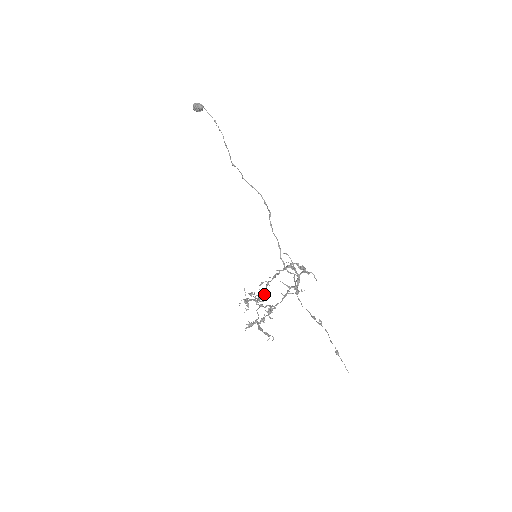
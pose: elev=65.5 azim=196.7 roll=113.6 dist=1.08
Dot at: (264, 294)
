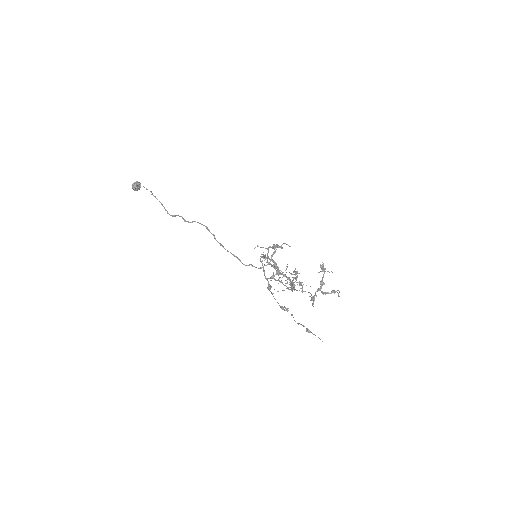
Dot at: (287, 278)
